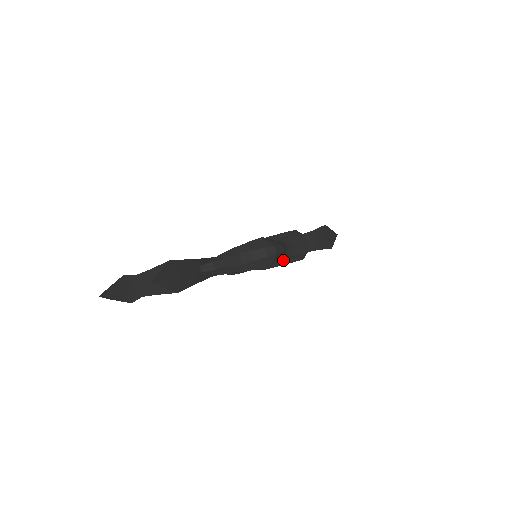
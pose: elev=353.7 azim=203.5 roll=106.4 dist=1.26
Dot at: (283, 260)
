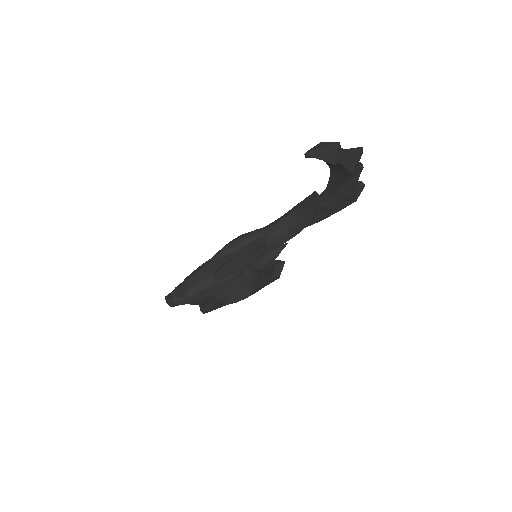
Dot at: (256, 278)
